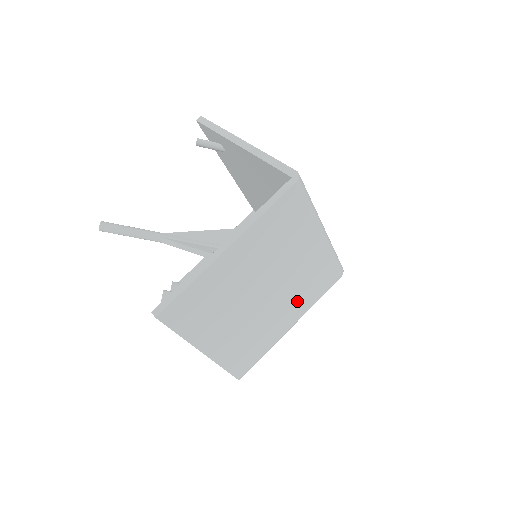
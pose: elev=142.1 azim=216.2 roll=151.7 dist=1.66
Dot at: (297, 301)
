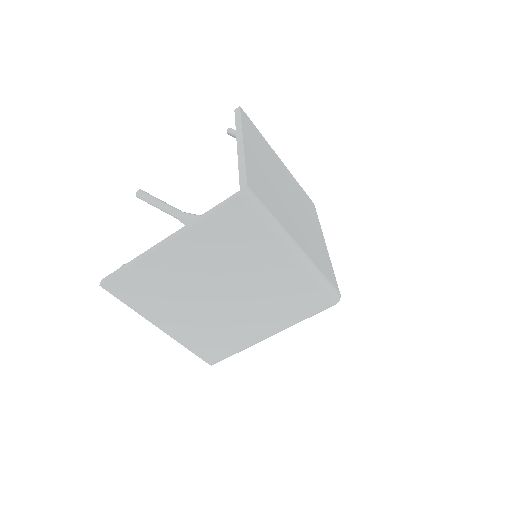
Dot at: (271, 313)
